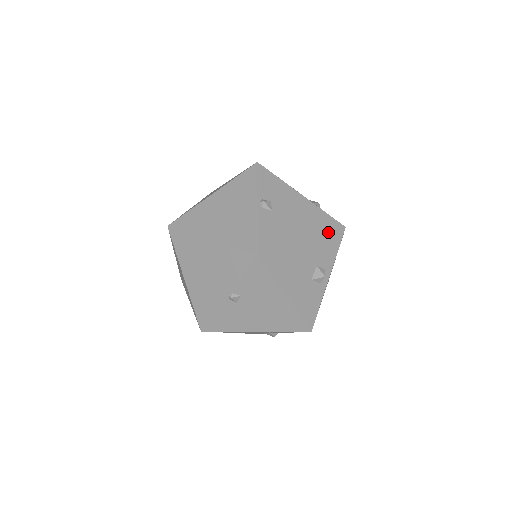
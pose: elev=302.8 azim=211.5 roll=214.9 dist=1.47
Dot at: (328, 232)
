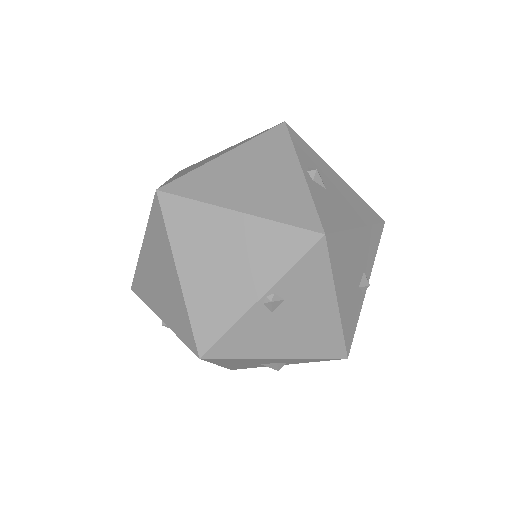
Dot at: (319, 358)
